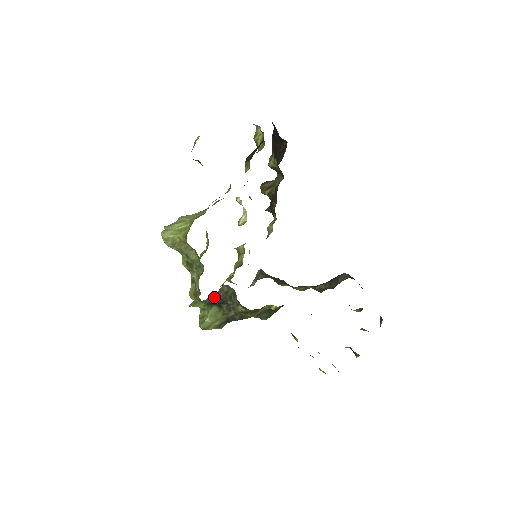
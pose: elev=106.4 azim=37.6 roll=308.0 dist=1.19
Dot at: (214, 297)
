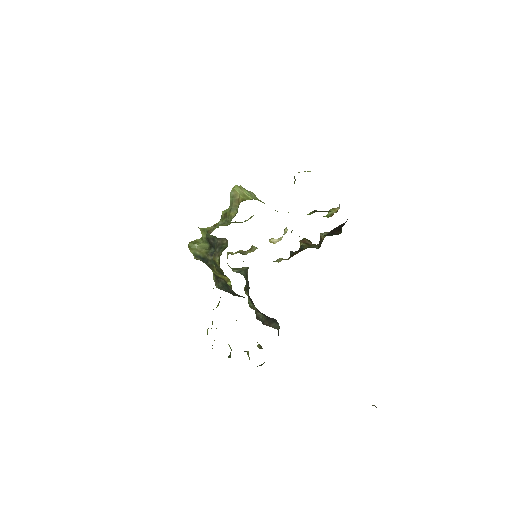
Dot at: (215, 239)
